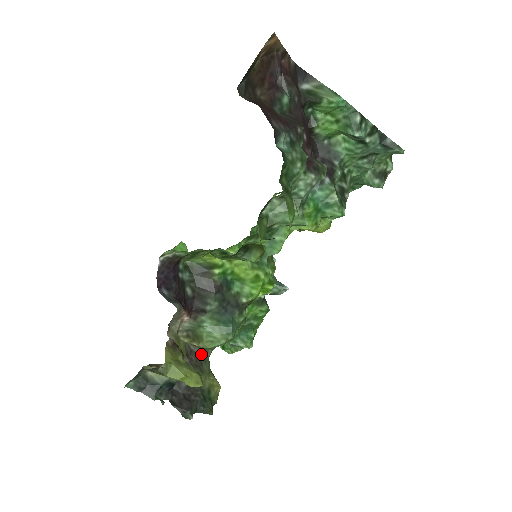
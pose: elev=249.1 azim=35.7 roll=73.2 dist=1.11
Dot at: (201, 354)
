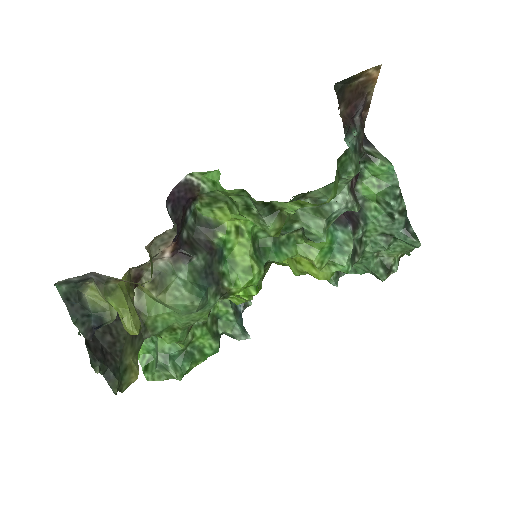
Dot at: occluded
